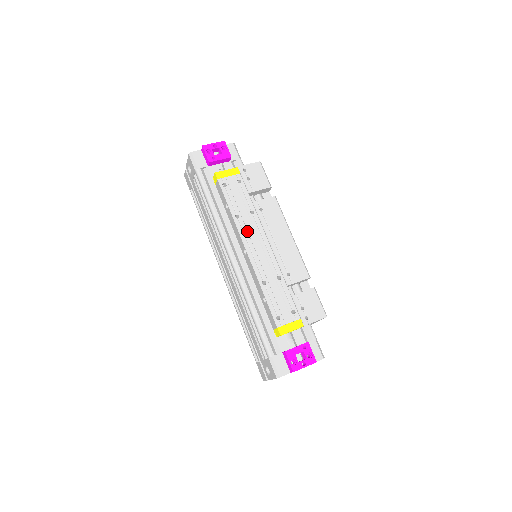
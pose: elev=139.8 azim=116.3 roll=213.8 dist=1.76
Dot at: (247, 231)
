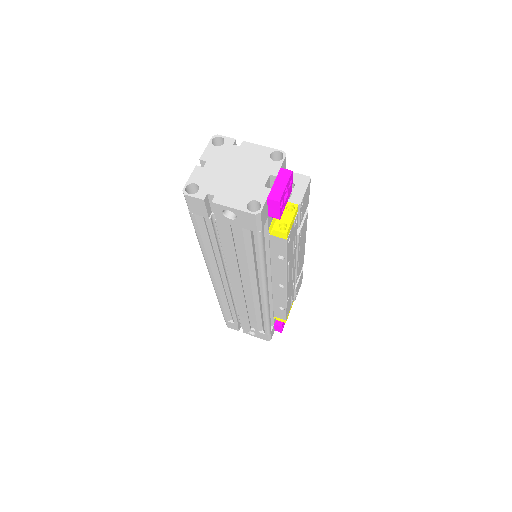
Dot at: occluded
